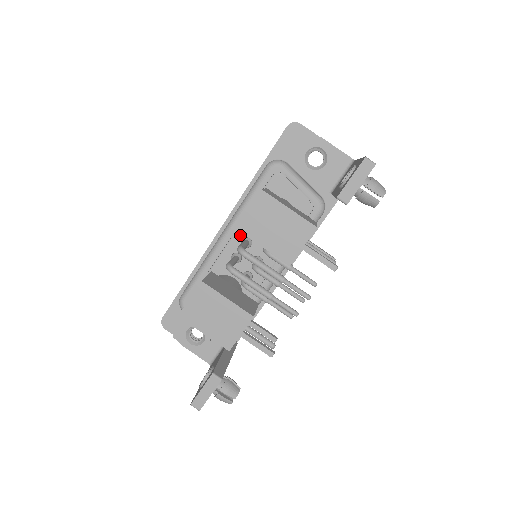
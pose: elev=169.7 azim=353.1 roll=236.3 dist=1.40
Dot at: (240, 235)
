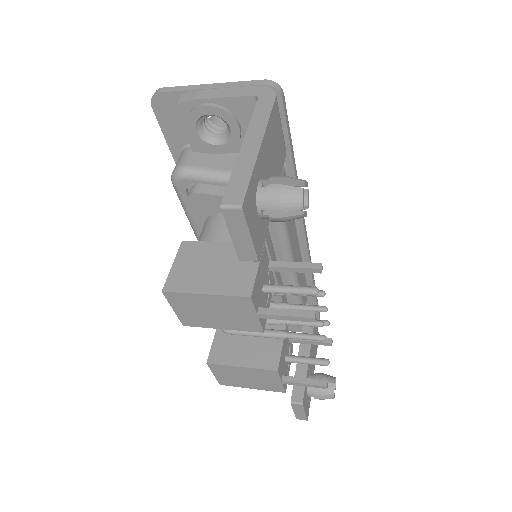
Dot at: occluded
